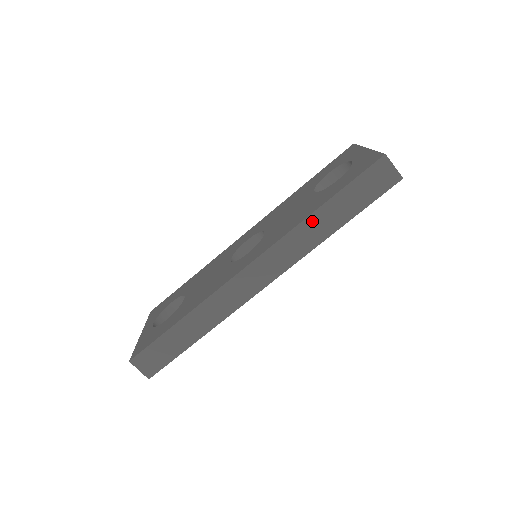
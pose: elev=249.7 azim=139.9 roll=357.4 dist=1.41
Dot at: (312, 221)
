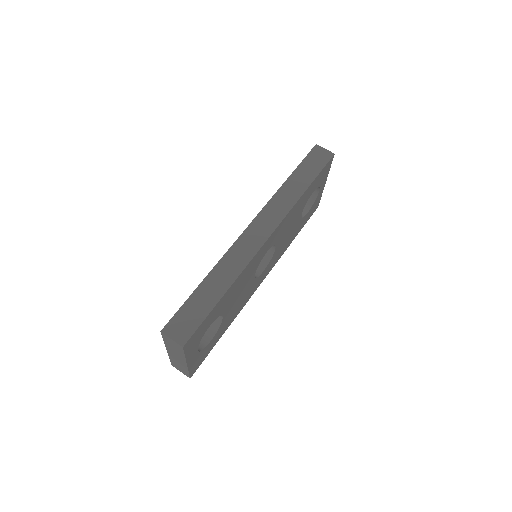
Dot at: (286, 188)
